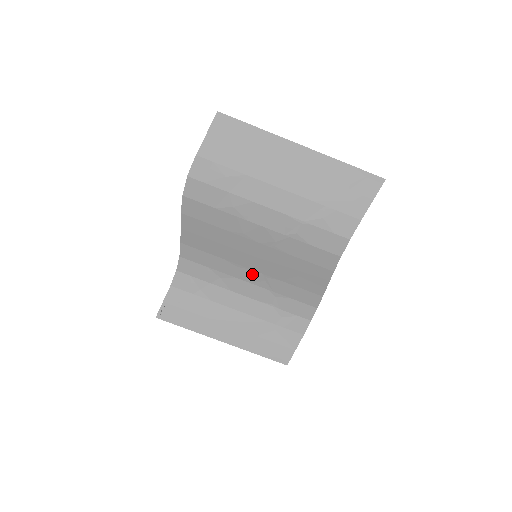
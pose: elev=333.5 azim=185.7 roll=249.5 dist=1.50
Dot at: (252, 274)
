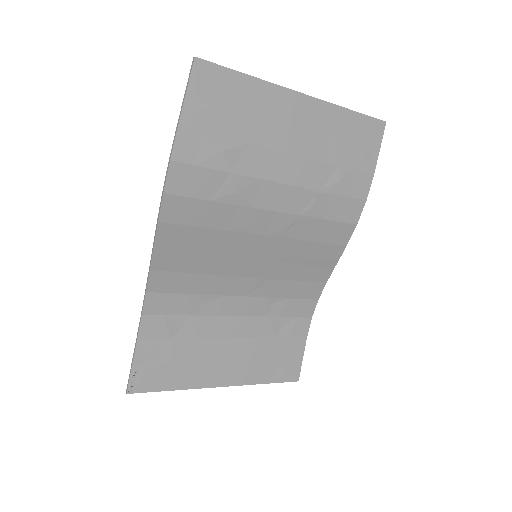
Dot at: (247, 283)
